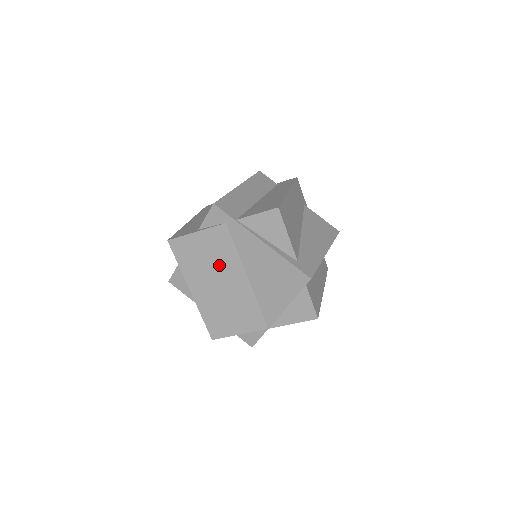
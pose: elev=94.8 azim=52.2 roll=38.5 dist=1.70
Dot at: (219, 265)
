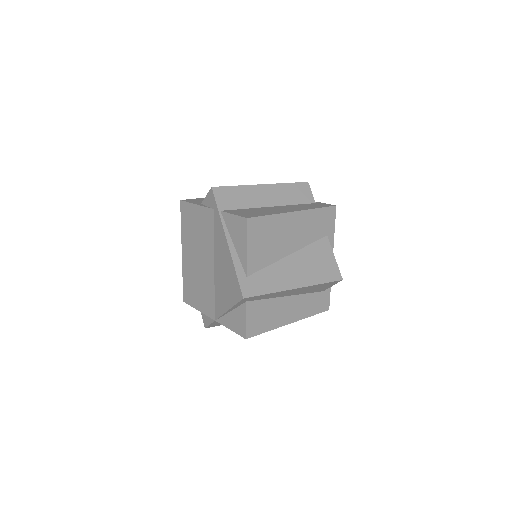
Dot at: (202, 242)
